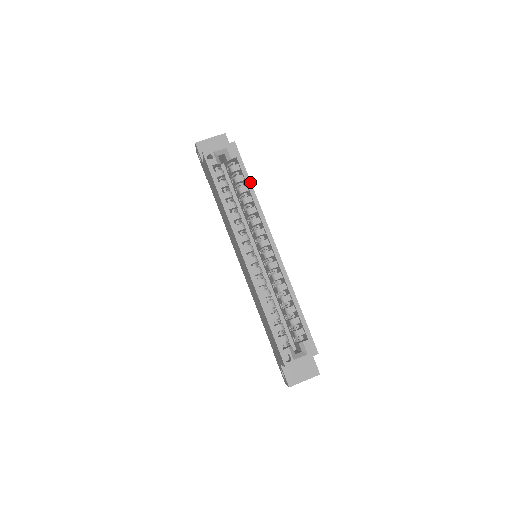
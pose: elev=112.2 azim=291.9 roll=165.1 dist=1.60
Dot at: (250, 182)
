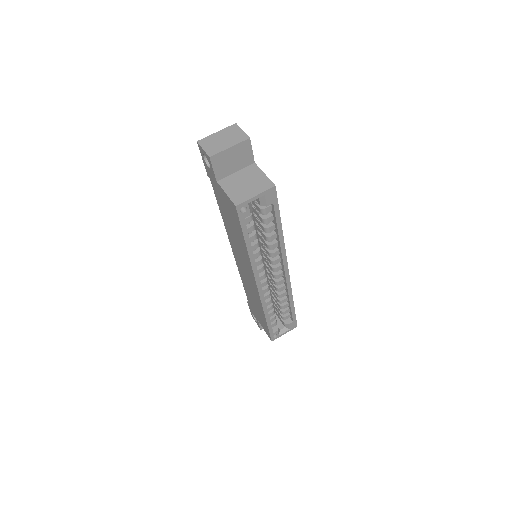
Dot at: (281, 225)
